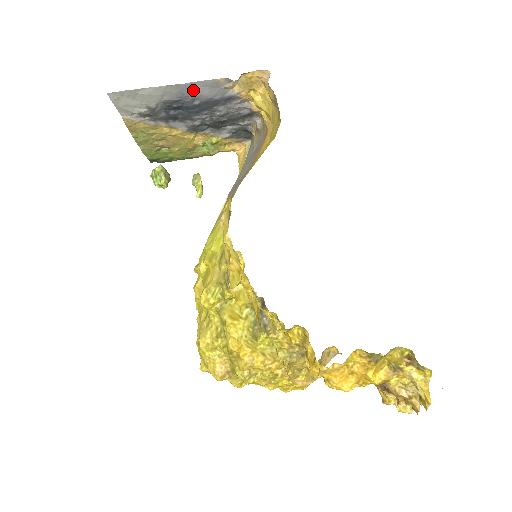
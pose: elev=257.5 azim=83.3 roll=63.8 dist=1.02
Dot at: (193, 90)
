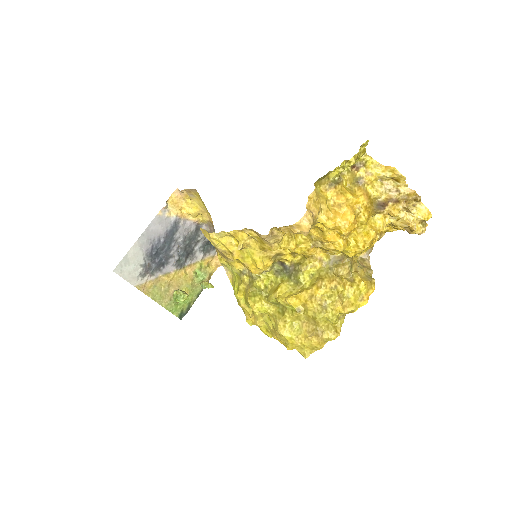
Dot at: (153, 232)
